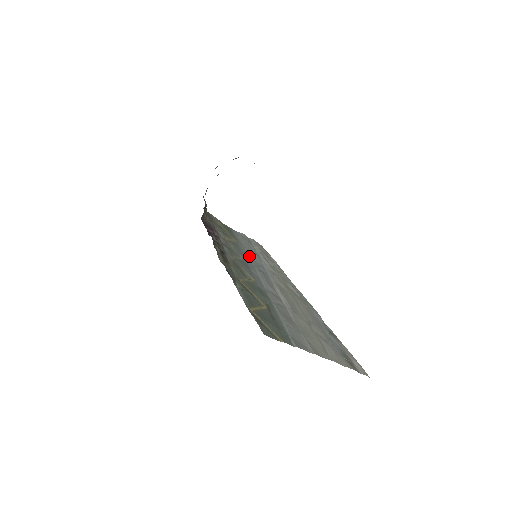
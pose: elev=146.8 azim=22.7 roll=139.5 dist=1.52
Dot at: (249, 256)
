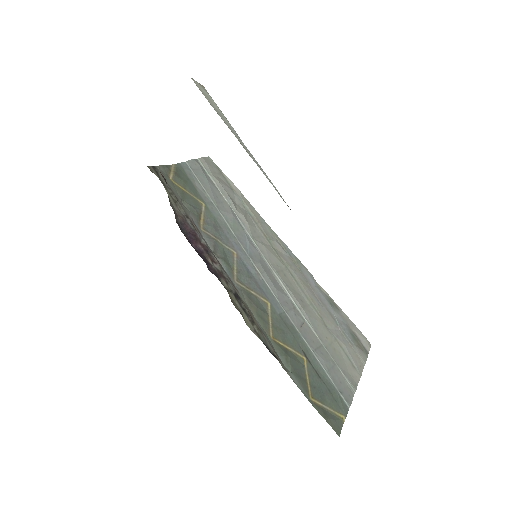
Dot at: (231, 231)
